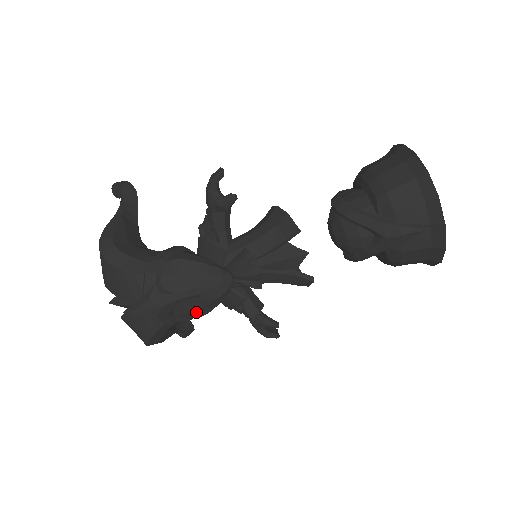
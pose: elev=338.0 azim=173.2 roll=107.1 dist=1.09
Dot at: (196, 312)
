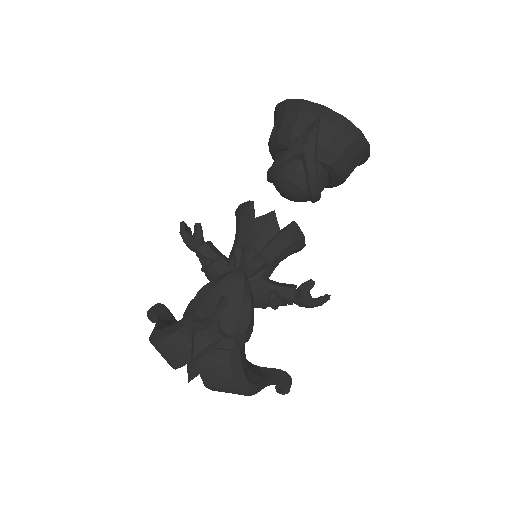
Dot at: (240, 319)
